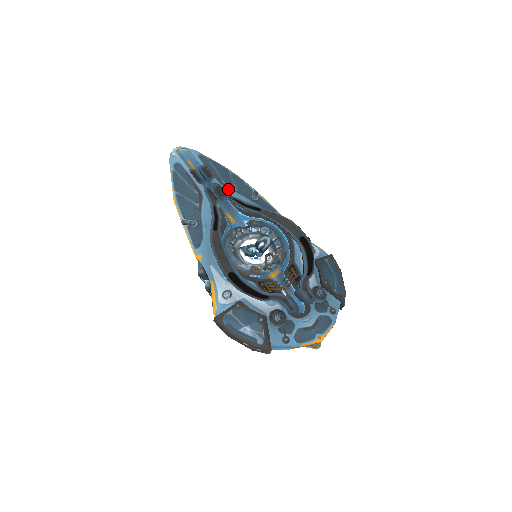
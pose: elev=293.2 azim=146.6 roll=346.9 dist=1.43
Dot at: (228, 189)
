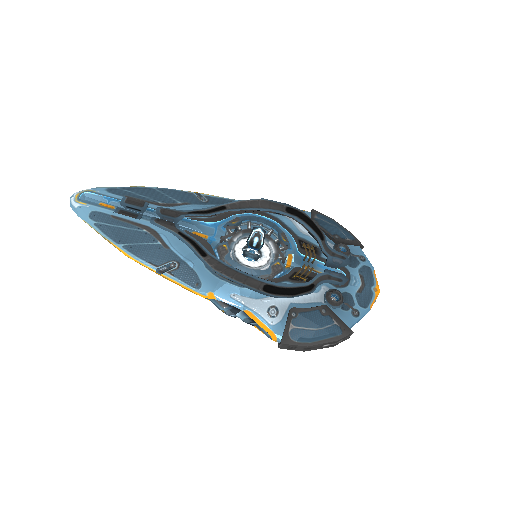
Dot at: (173, 207)
